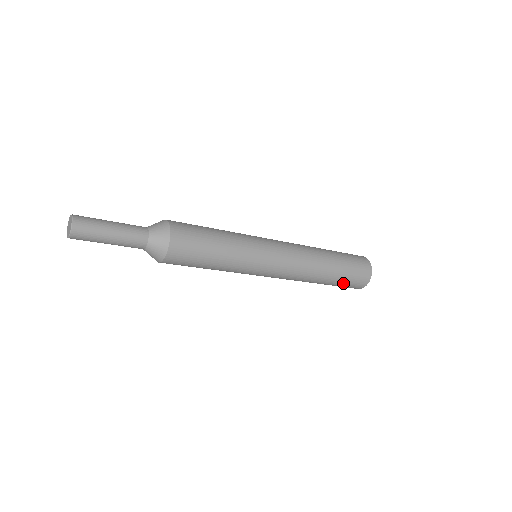
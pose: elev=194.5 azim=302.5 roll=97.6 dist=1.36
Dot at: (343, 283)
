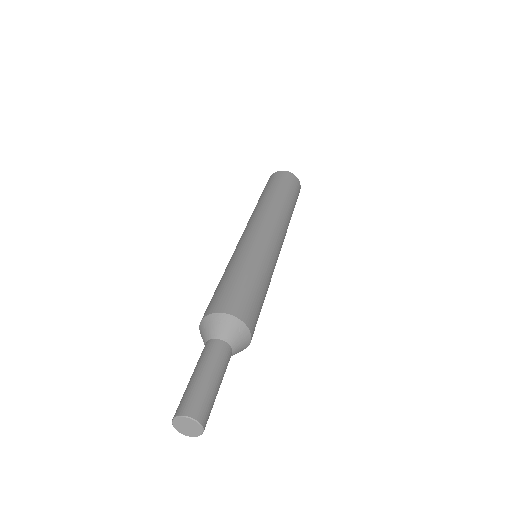
Dot at: occluded
